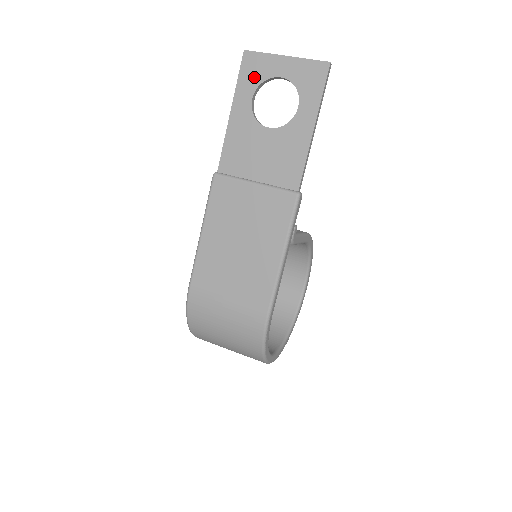
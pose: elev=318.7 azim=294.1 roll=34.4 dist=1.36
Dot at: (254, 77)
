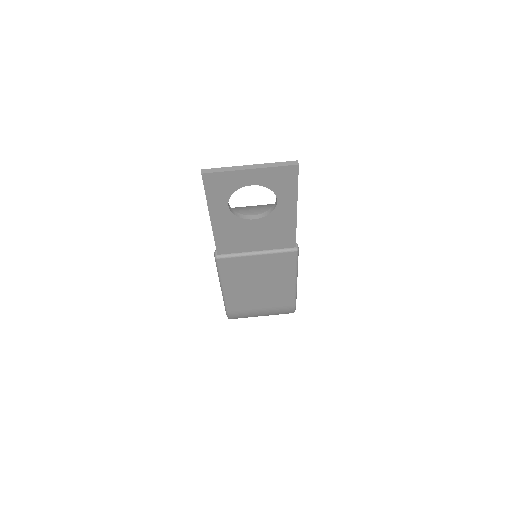
Dot at: (223, 191)
